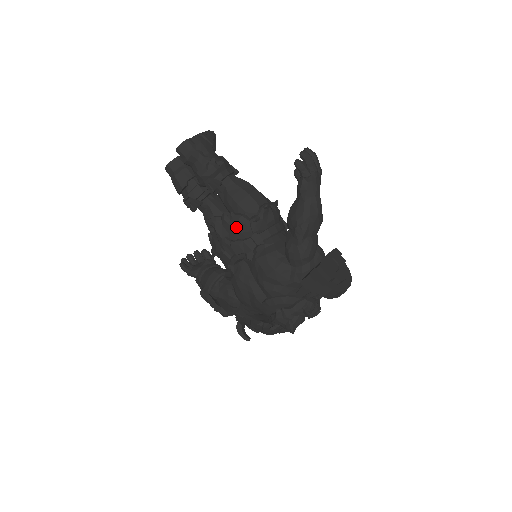
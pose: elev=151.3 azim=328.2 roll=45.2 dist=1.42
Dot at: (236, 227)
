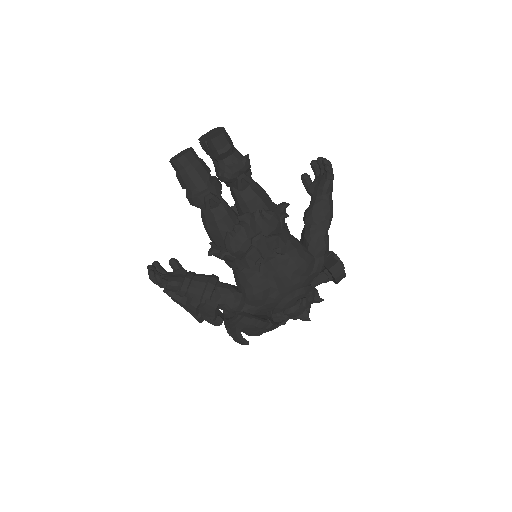
Dot at: (271, 223)
